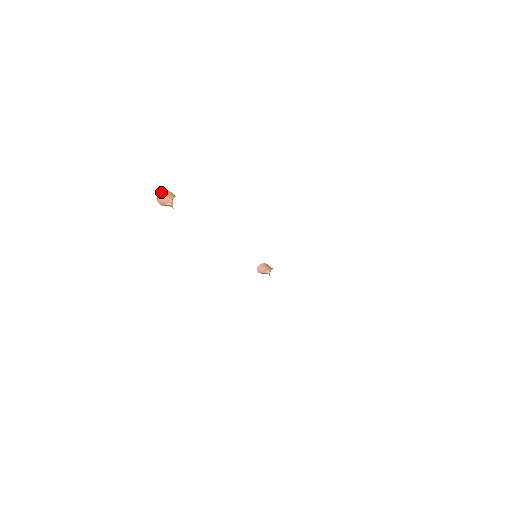
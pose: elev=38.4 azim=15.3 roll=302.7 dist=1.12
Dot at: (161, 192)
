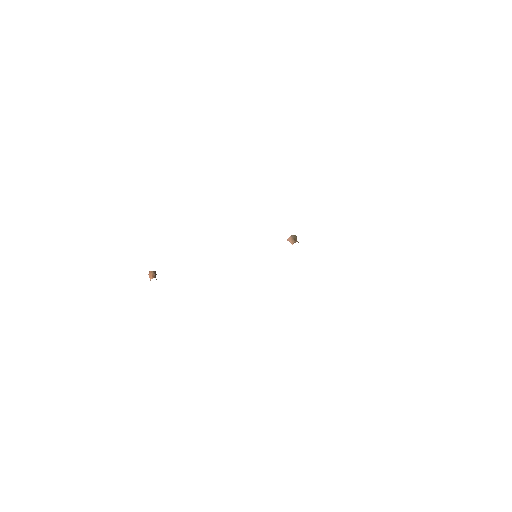
Dot at: (149, 273)
